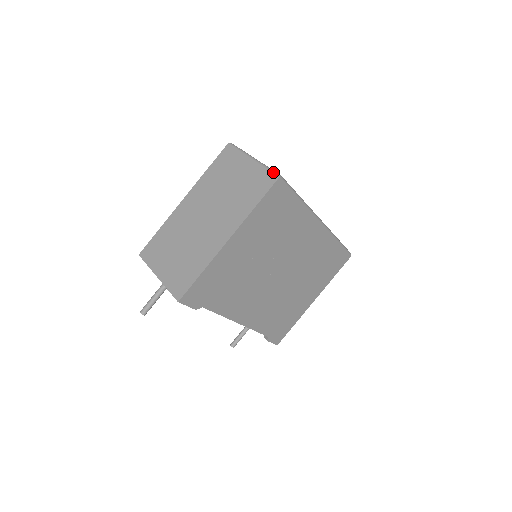
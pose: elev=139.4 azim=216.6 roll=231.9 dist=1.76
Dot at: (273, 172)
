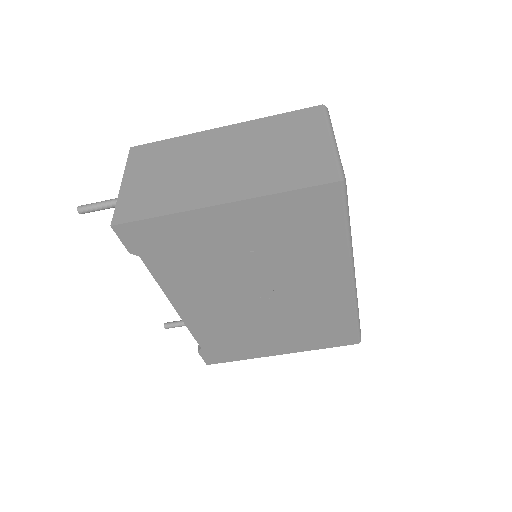
Dot at: (340, 170)
